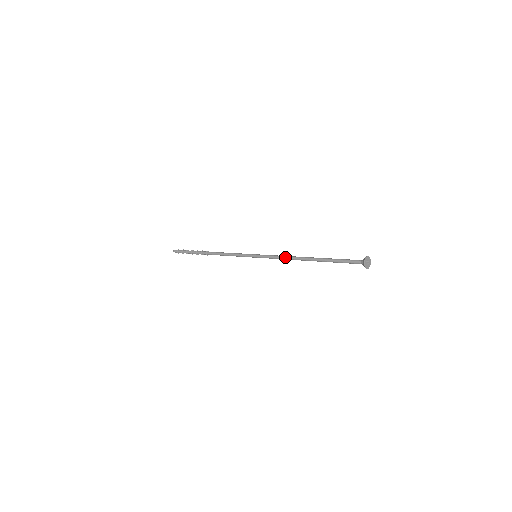
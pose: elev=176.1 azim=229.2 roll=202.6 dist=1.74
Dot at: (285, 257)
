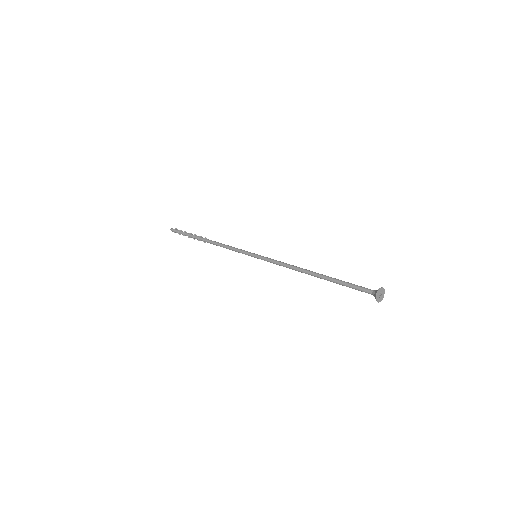
Dot at: occluded
